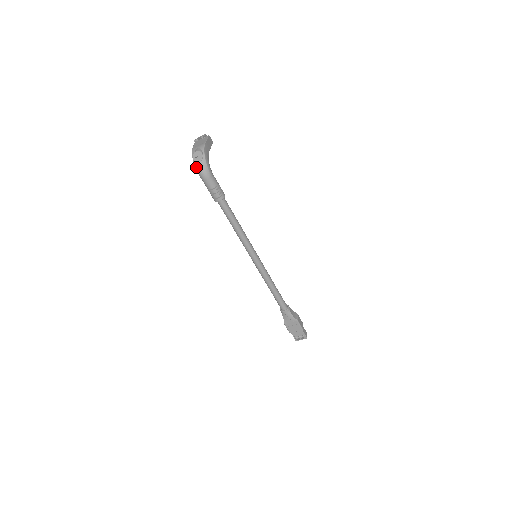
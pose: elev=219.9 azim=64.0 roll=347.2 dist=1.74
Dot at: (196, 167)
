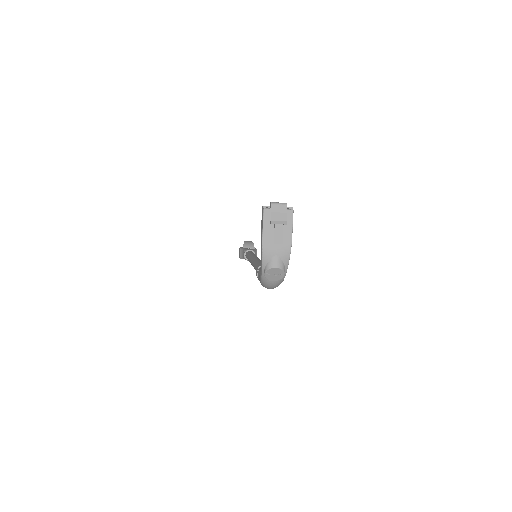
Dot at: (264, 282)
